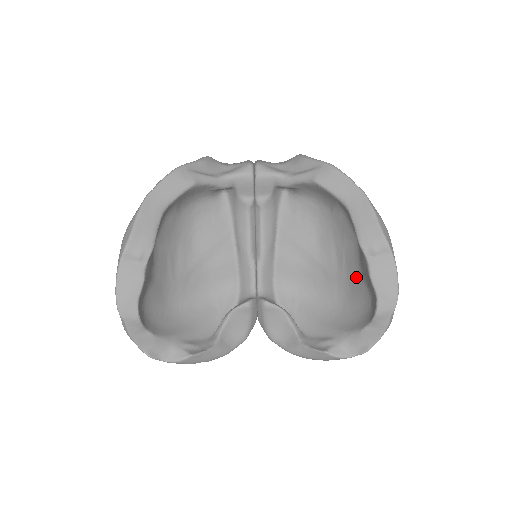
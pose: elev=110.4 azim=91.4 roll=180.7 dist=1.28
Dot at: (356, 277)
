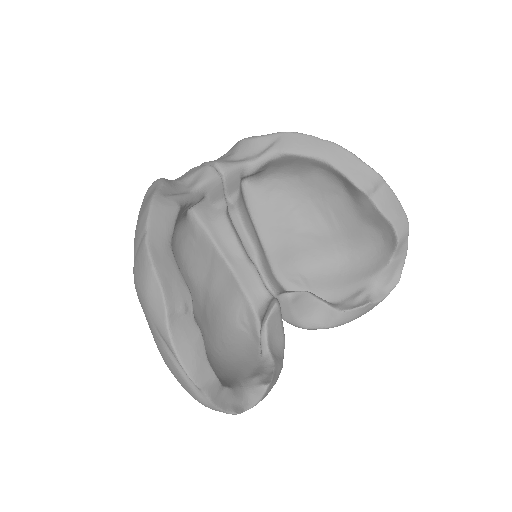
Dot at: (354, 224)
